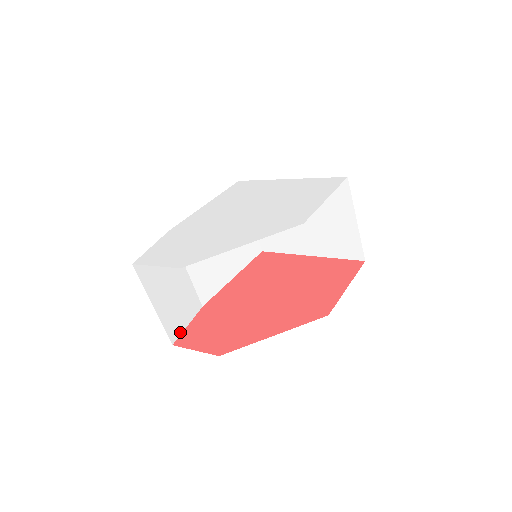
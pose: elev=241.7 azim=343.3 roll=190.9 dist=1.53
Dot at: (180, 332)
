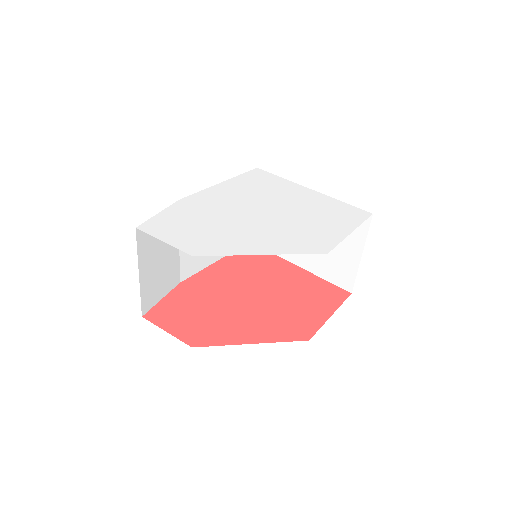
Dot at: (153, 305)
